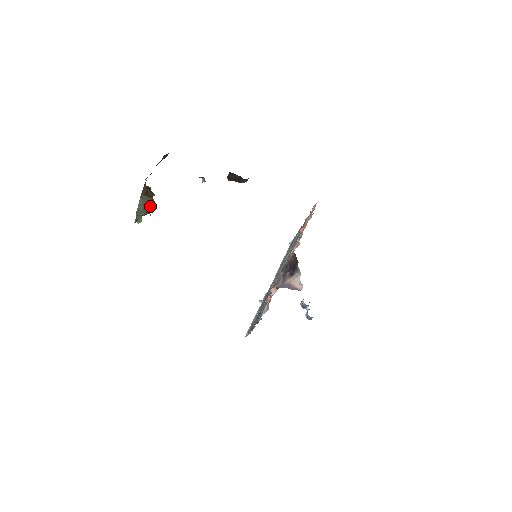
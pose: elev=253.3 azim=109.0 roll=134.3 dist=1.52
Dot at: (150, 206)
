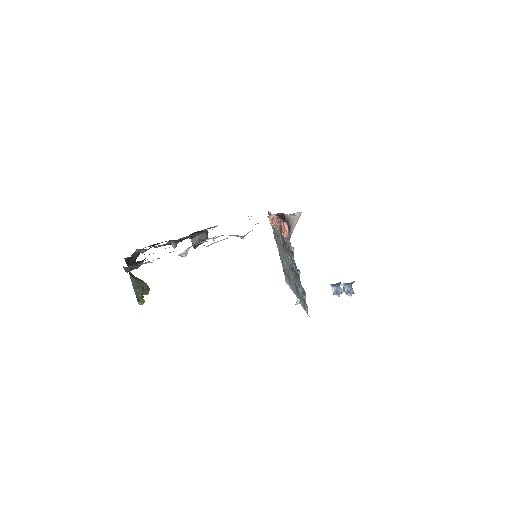
Dot at: (143, 283)
